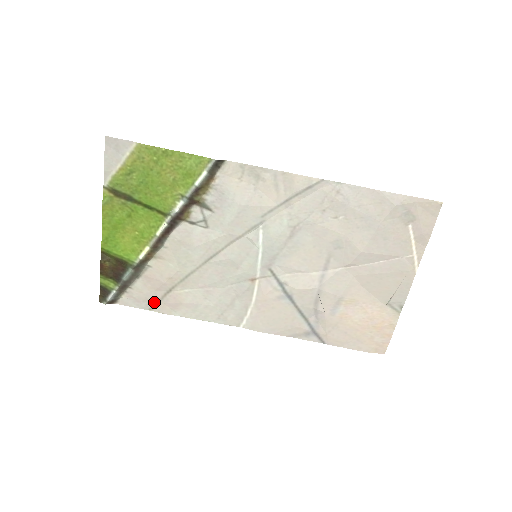
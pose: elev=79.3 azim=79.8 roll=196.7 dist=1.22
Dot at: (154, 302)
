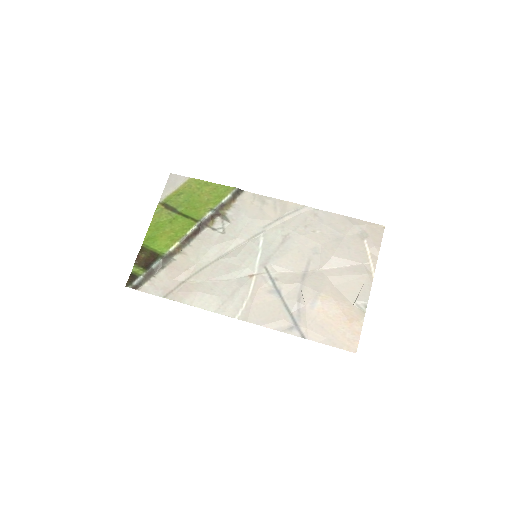
Dot at: (170, 290)
